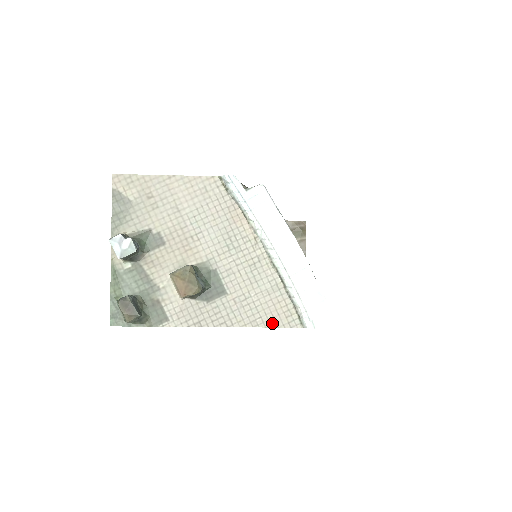
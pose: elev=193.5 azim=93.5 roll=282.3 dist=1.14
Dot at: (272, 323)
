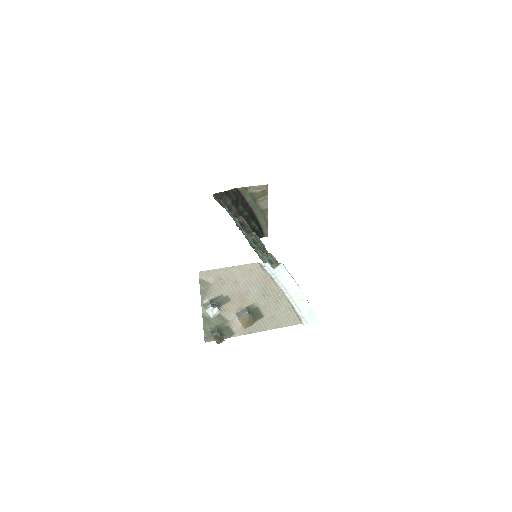
Dot at: (286, 325)
